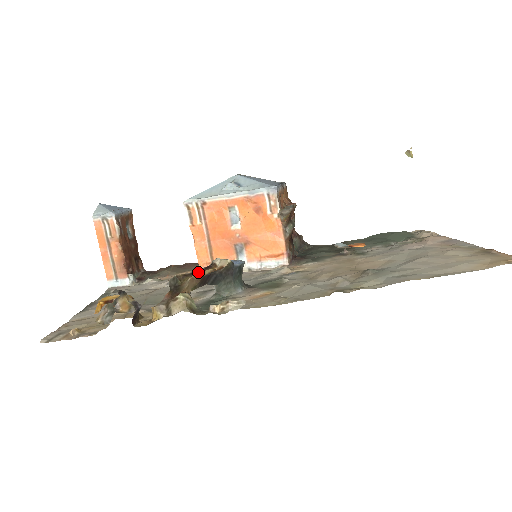
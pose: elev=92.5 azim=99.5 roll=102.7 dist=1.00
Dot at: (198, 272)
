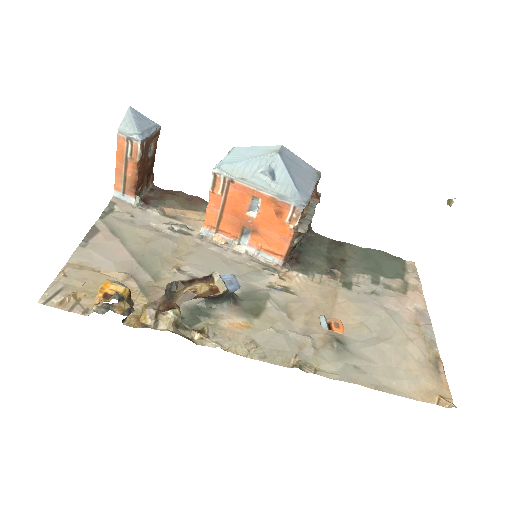
Dot at: (195, 282)
